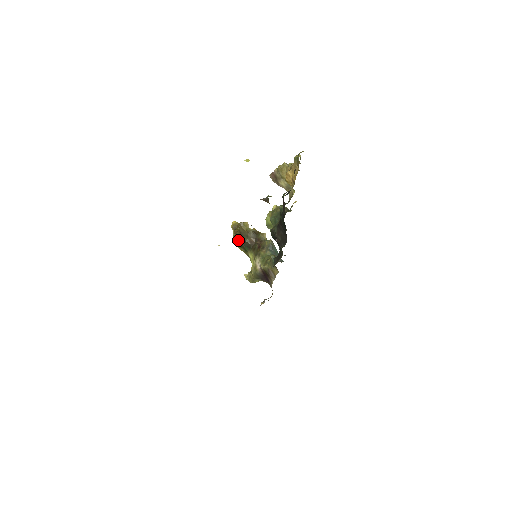
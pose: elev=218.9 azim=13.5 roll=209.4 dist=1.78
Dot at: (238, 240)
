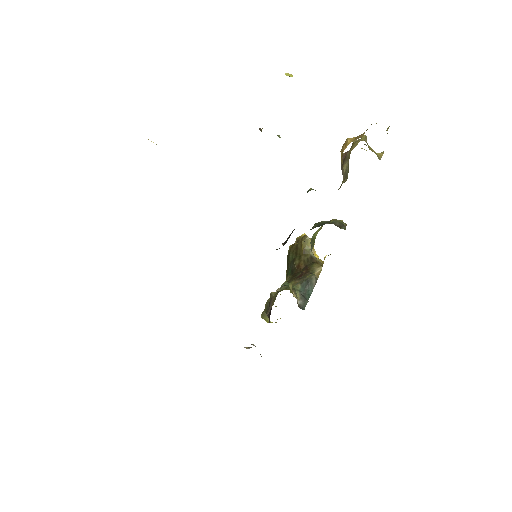
Dot at: (289, 256)
